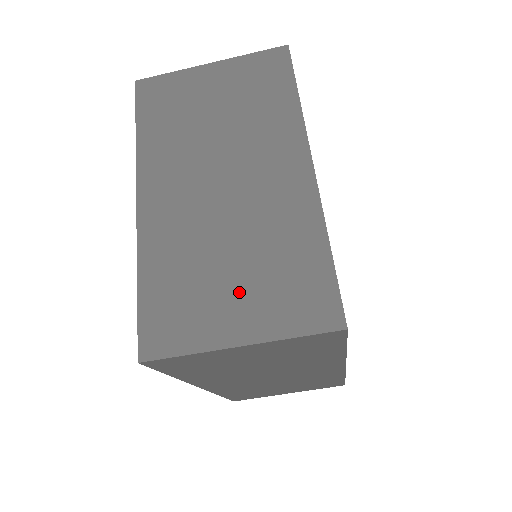
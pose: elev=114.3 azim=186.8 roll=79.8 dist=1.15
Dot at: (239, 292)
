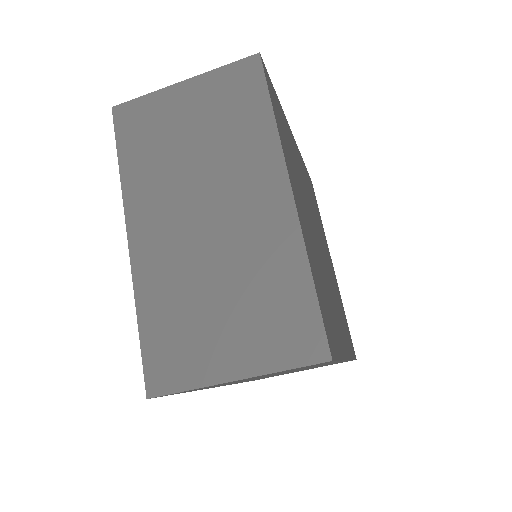
Dot at: (230, 328)
